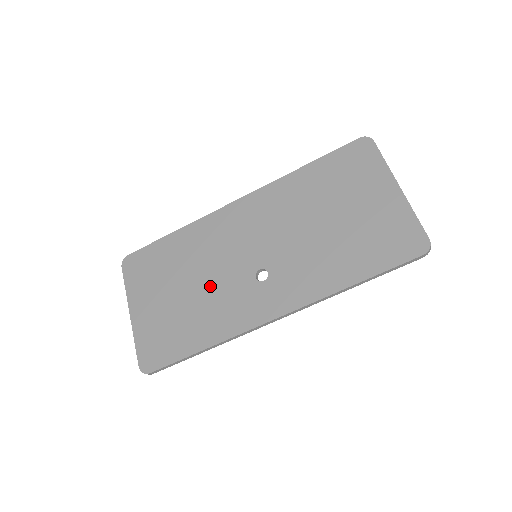
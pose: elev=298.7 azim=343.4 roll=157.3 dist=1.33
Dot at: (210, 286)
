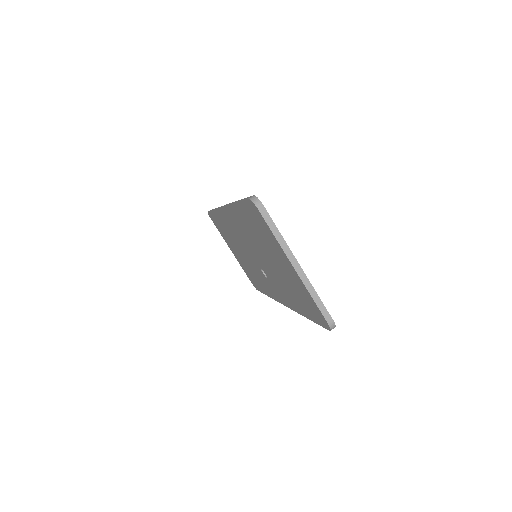
Dot at: (249, 262)
